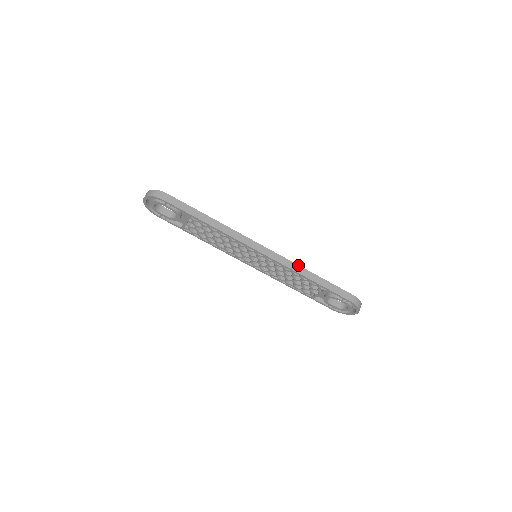
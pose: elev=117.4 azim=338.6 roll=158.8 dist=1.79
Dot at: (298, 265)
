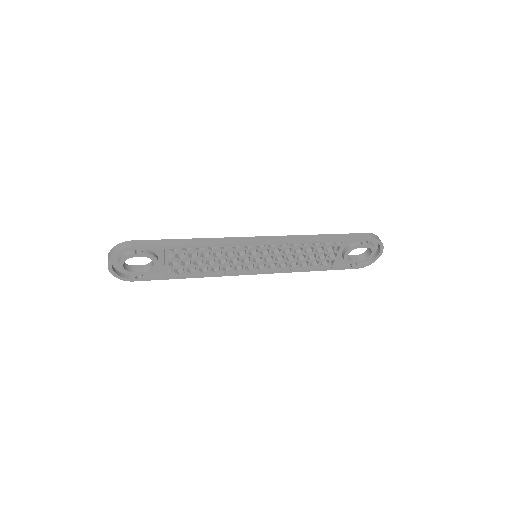
Dot at: (301, 235)
